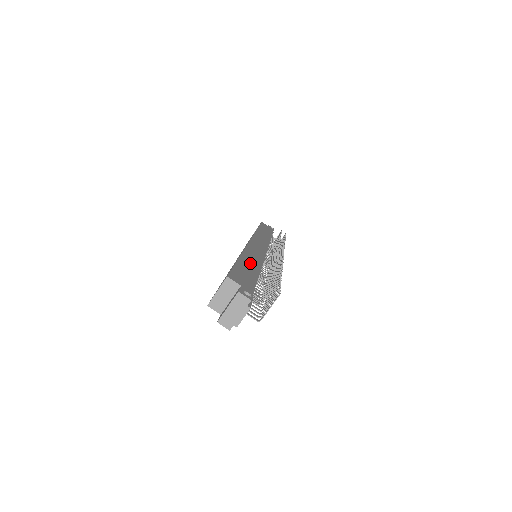
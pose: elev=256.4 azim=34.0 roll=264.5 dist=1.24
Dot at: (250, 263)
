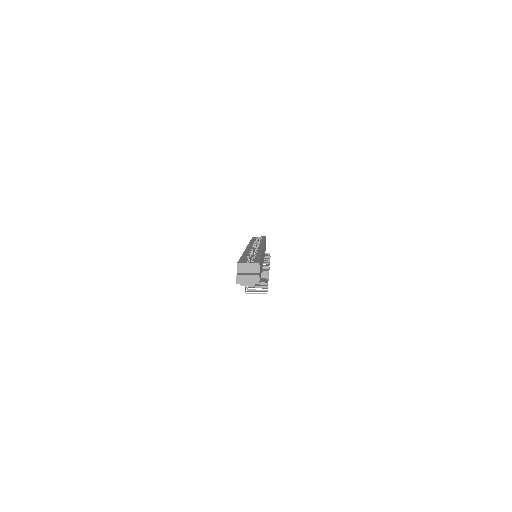
Dot at: occluded
